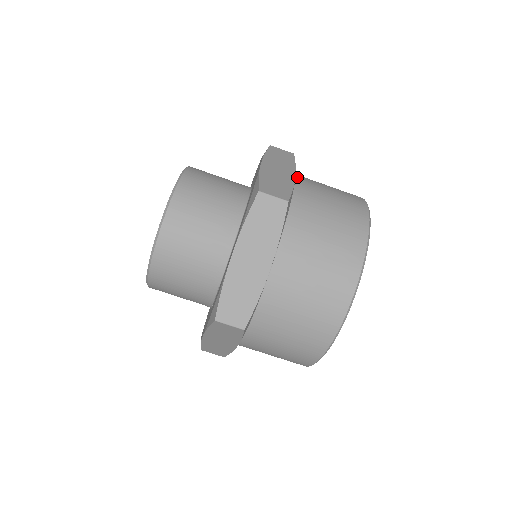
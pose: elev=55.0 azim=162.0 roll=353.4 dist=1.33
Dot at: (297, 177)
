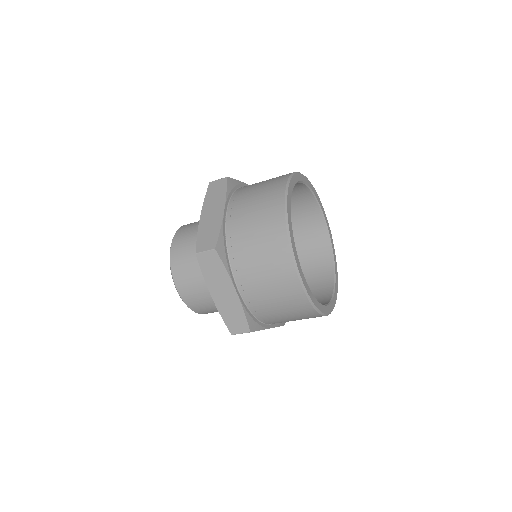
Dot at: (230, 204)
